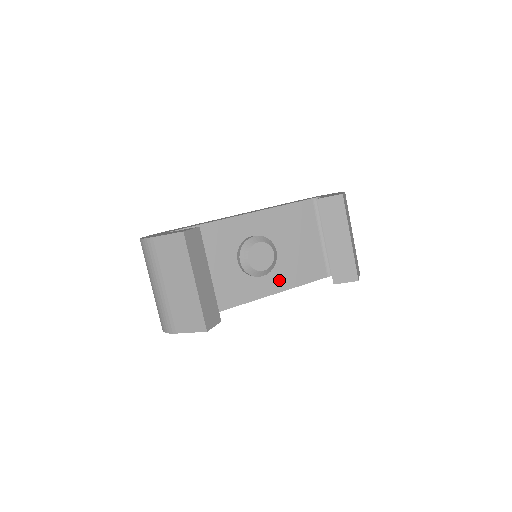
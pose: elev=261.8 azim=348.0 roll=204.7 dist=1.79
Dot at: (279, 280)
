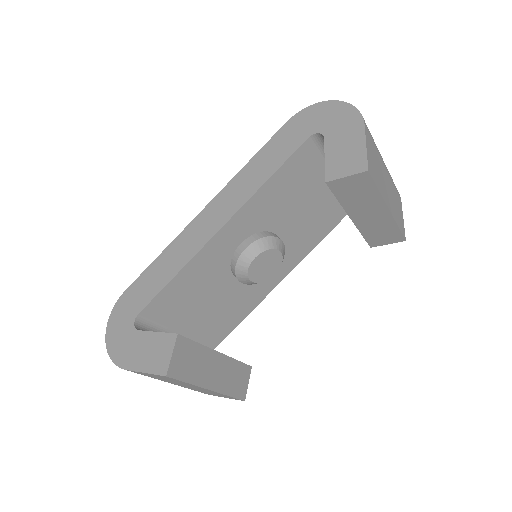
Dot at: (294, 254)
